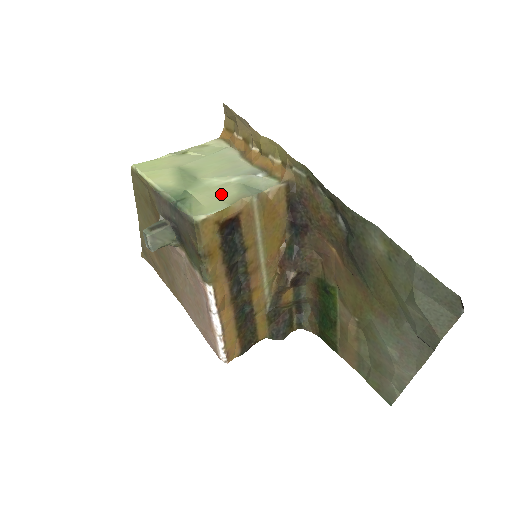
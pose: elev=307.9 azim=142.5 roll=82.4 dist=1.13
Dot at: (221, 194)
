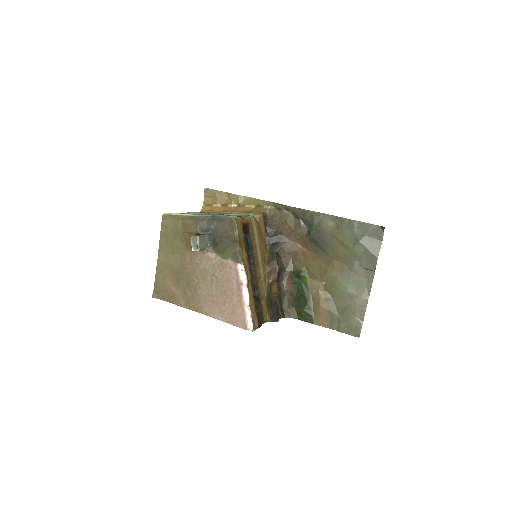
Dot at: (233, 215)
